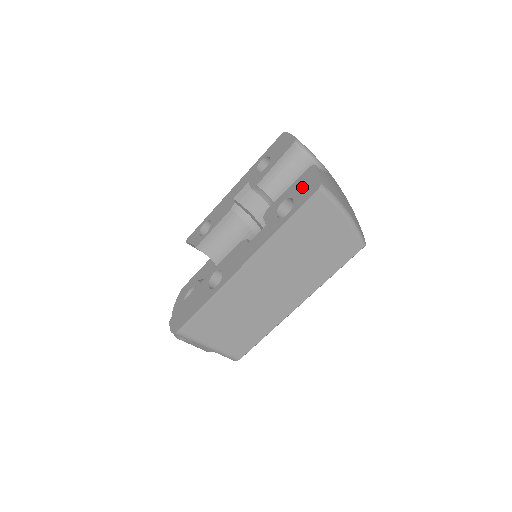
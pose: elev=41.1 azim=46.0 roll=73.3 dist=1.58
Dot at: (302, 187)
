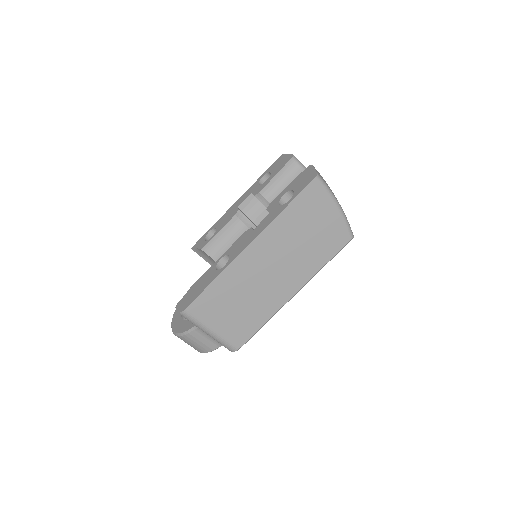
Dot at: (301, 180)
